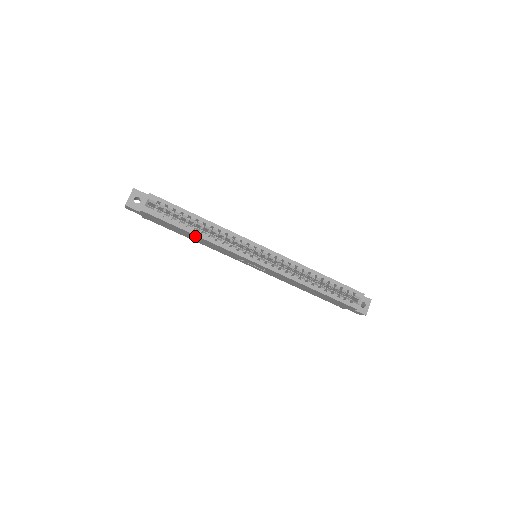
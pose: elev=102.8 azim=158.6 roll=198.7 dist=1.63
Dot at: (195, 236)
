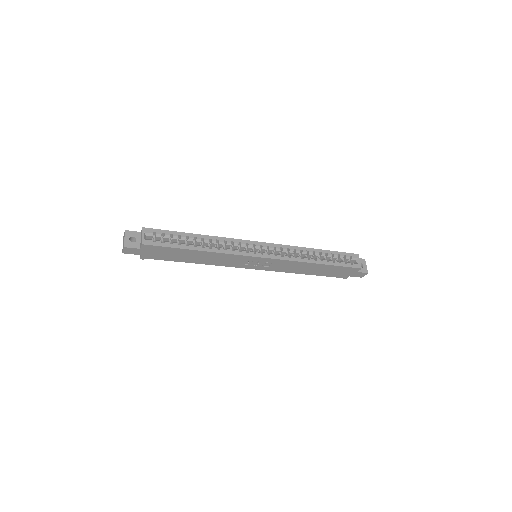
Dot at: (199, 253)
